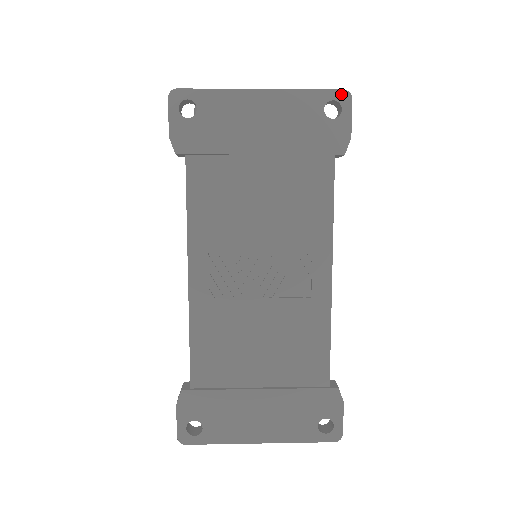
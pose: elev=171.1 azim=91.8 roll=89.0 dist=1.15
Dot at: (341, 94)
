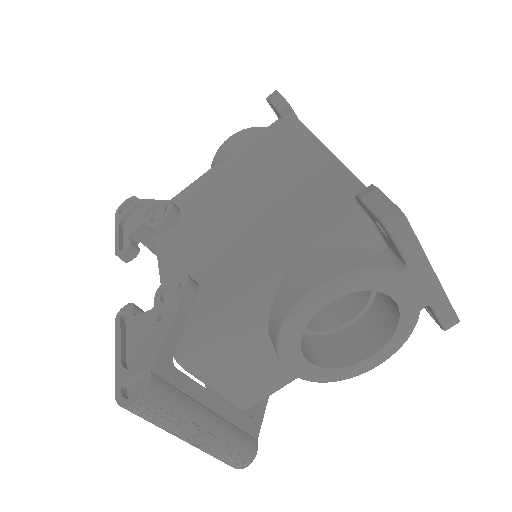
Dot at: occluded
